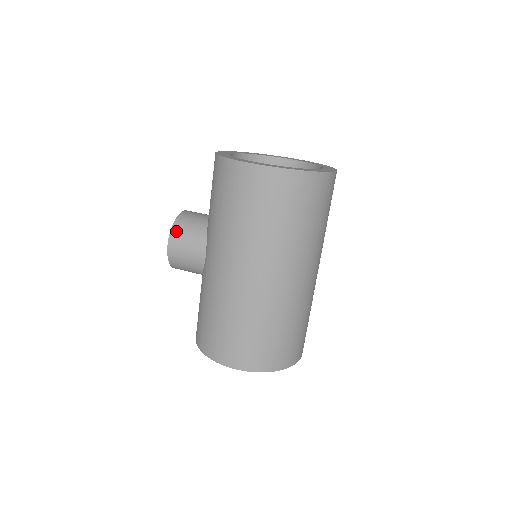
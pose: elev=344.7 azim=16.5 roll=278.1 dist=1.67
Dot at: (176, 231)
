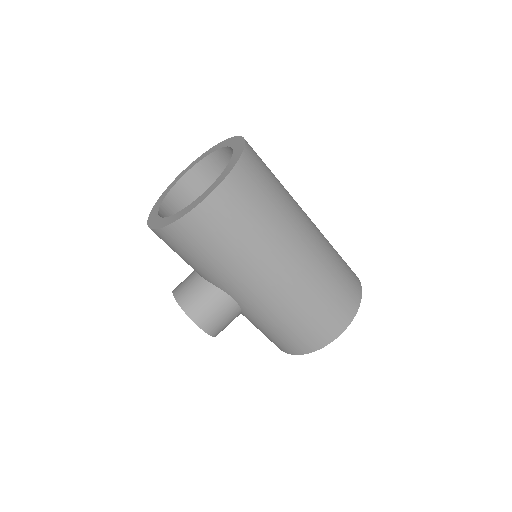
Dot at: (193, 312)
